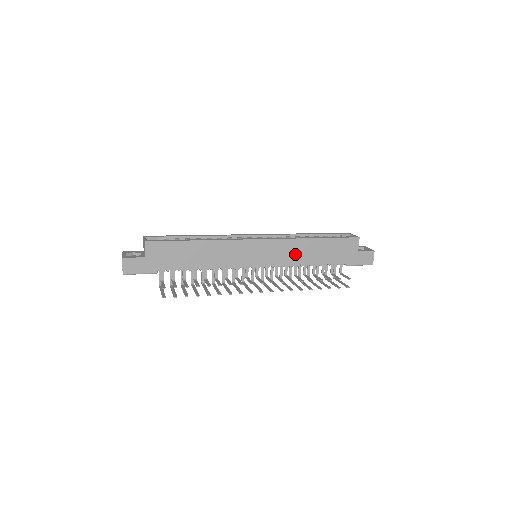
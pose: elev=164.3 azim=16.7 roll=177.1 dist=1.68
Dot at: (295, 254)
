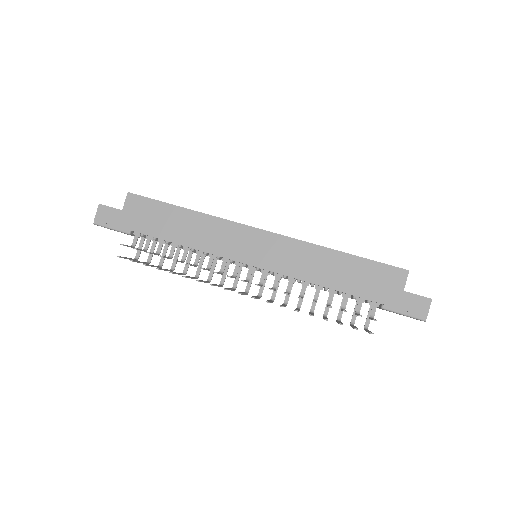
Dot at: (305, 264)
